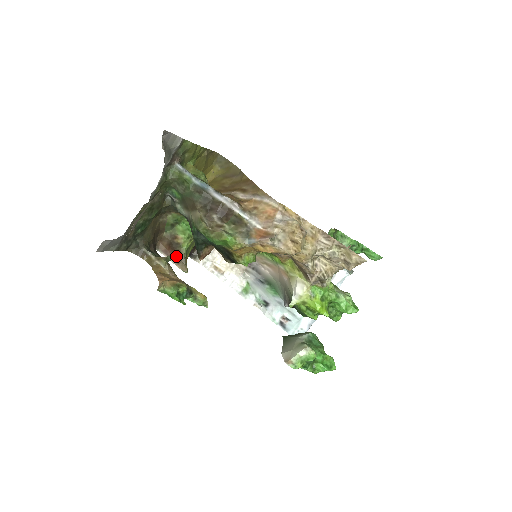
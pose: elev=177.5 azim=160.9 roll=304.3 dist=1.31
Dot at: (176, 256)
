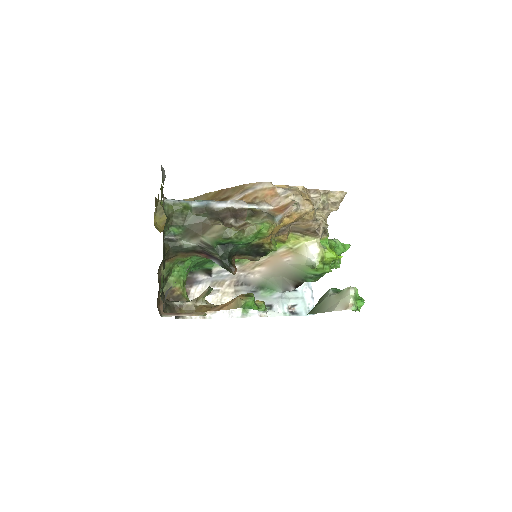
Dot at: occluded
